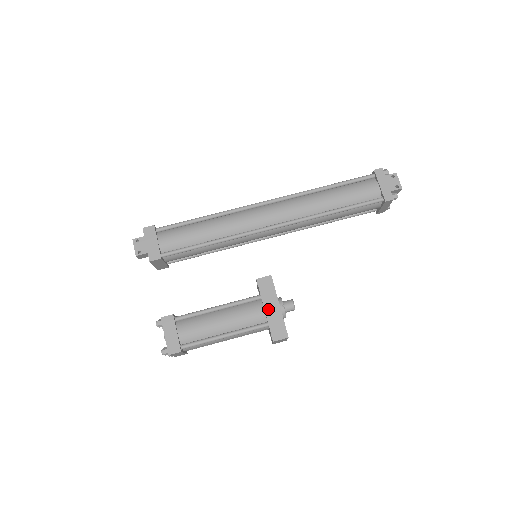
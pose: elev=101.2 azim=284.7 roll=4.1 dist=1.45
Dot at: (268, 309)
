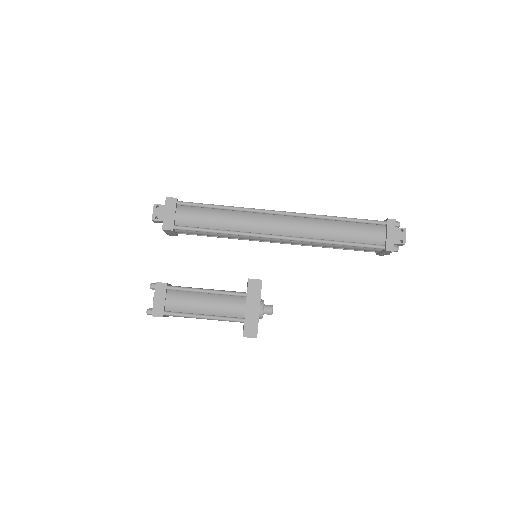
Dot at: (249, 308)
